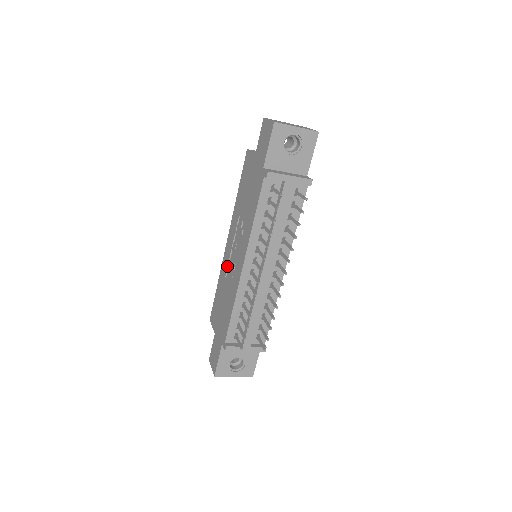
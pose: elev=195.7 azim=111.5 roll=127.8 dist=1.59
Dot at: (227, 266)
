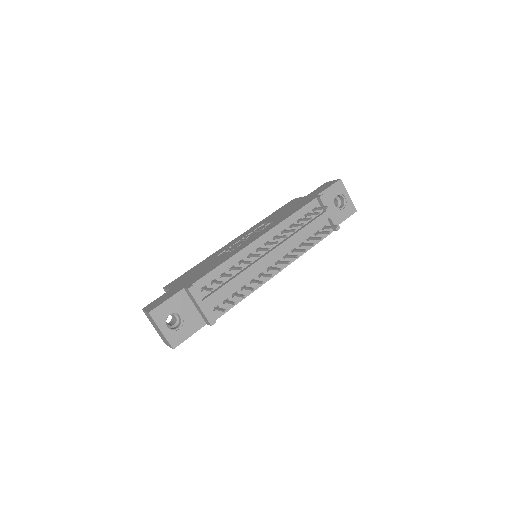
Dot at: (225, 249)
